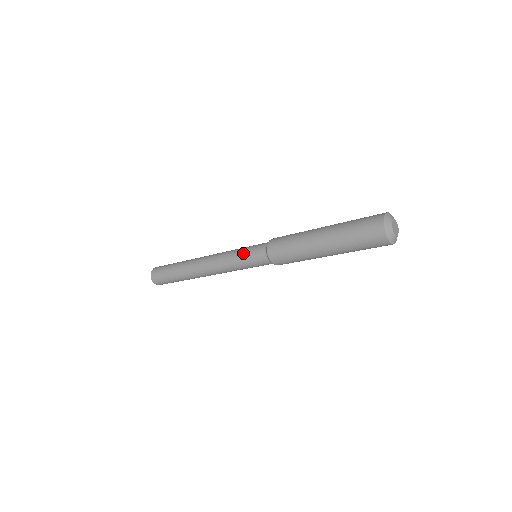
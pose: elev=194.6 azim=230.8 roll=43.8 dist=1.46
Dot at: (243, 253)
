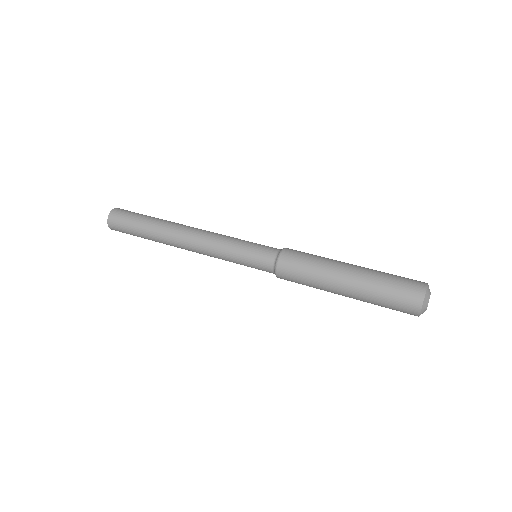
Dot at: (243, 264)
